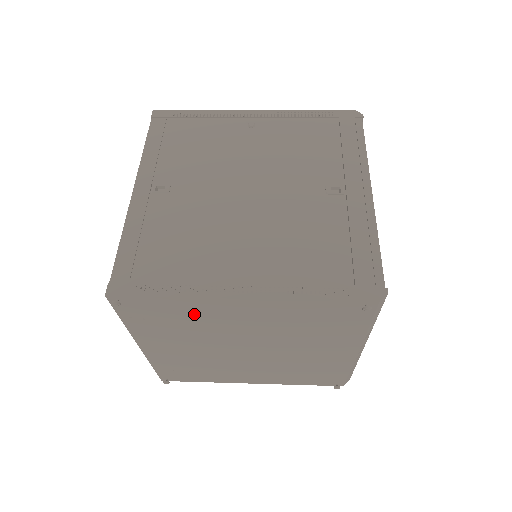
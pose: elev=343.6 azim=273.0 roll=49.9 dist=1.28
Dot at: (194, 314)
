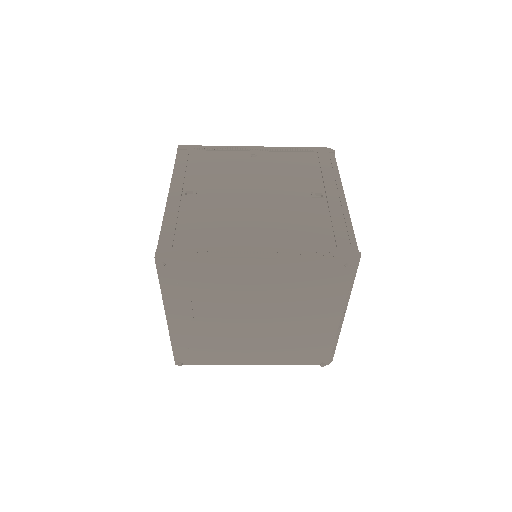
Dot at: (218, 277)
